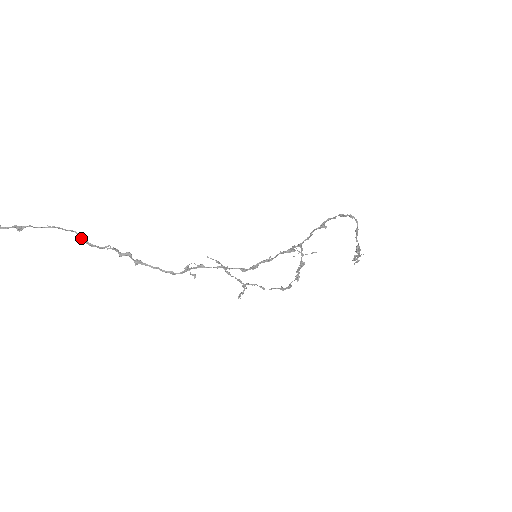
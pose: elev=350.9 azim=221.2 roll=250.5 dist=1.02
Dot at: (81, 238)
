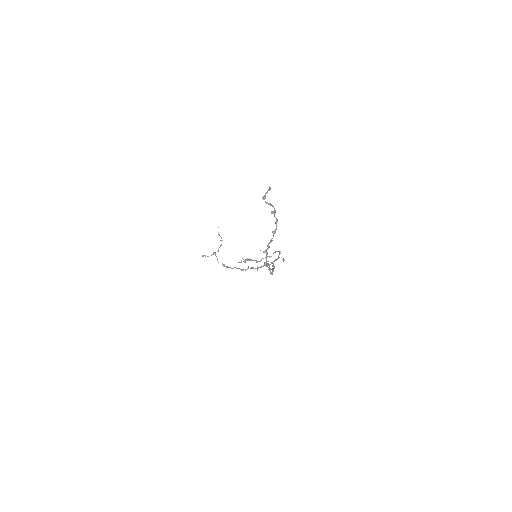
Dot at: (275, 231)
